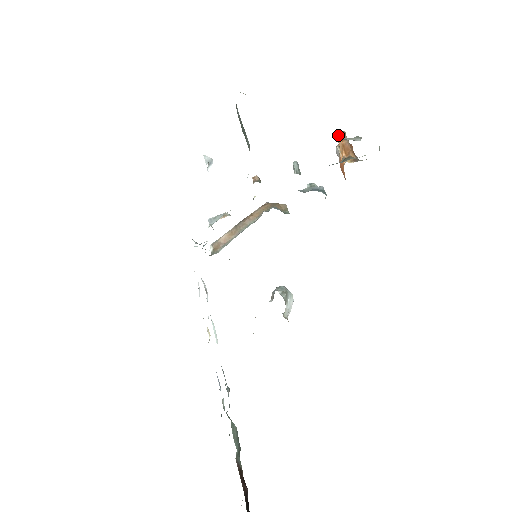
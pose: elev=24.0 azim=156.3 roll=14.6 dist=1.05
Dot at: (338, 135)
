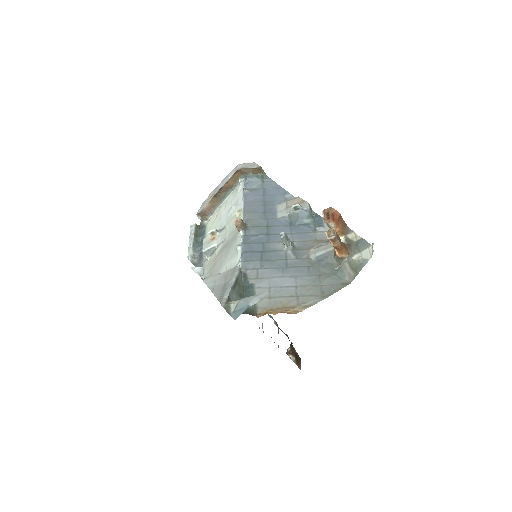
Dot at: (328, 239)
